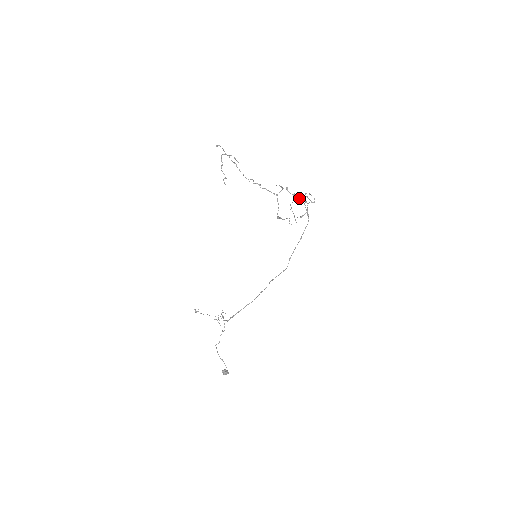
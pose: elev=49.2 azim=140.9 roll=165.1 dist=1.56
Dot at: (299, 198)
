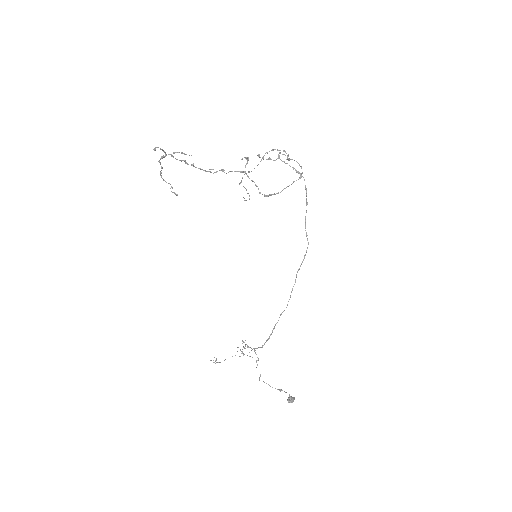
Dot at: (276, 159)
